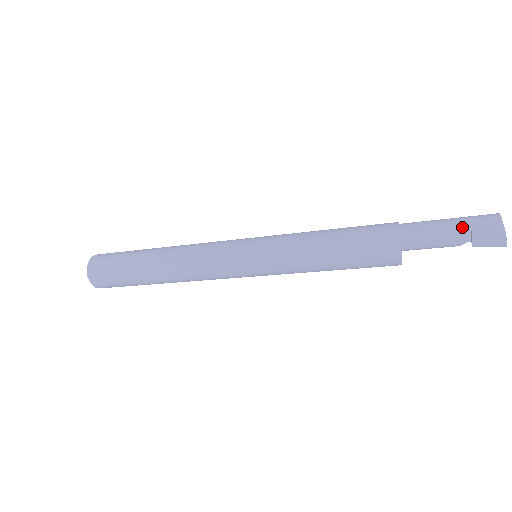
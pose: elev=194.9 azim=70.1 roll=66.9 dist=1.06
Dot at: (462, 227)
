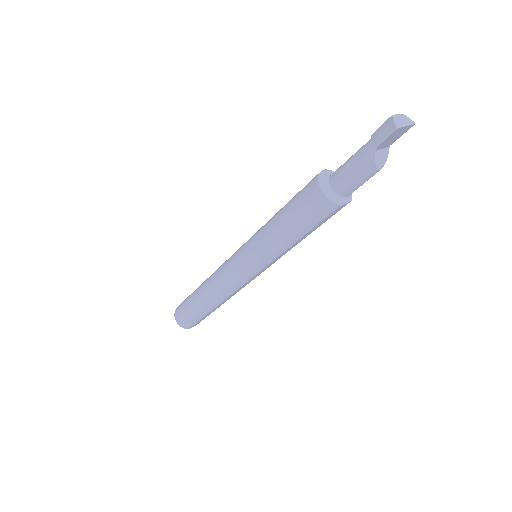
Dot at: (369, 140)
